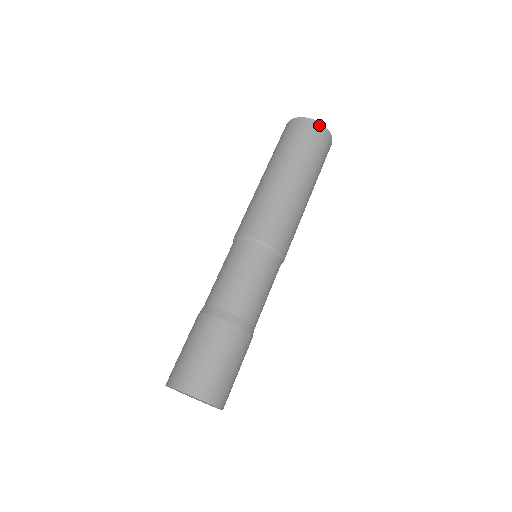
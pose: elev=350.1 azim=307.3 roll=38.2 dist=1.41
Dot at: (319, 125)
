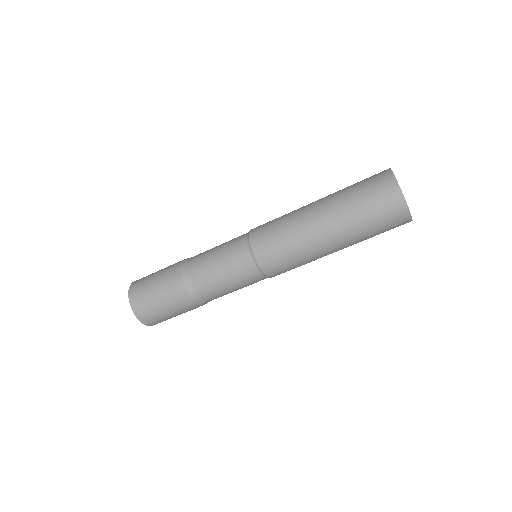
Dot at: (396, 187)
